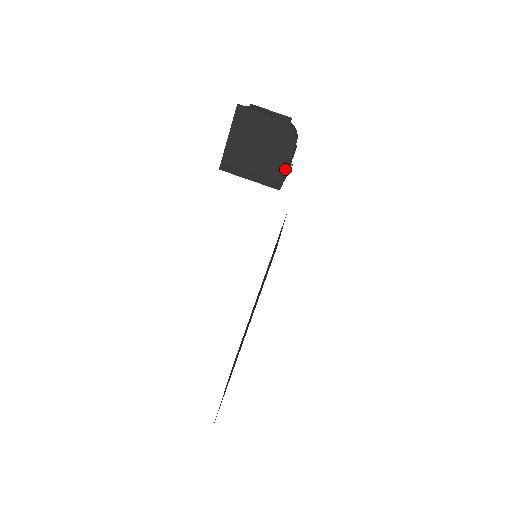
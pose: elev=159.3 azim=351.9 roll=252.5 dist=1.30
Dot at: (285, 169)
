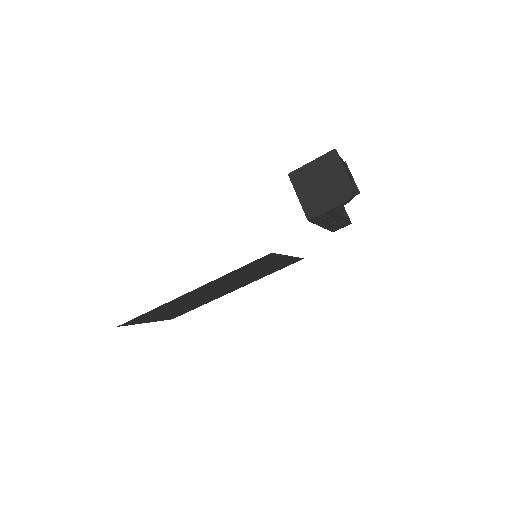
Dot at: (323, 211)
